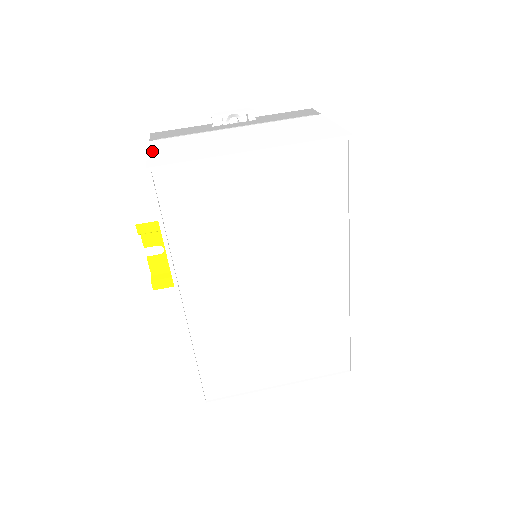
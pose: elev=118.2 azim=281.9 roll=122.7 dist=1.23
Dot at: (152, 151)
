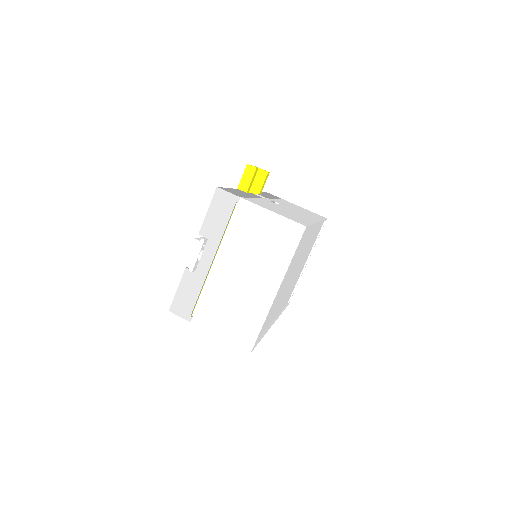
Dot at: (219, 334)
